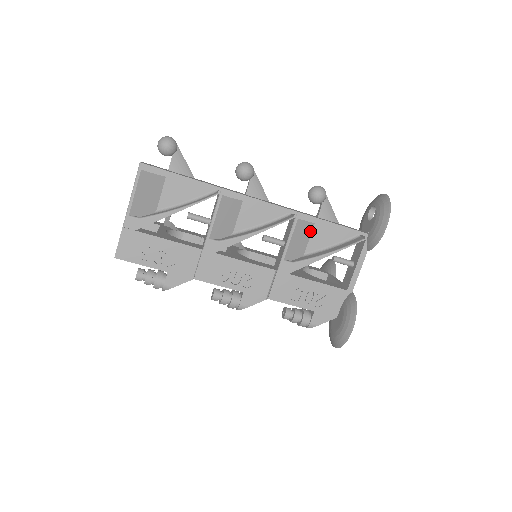
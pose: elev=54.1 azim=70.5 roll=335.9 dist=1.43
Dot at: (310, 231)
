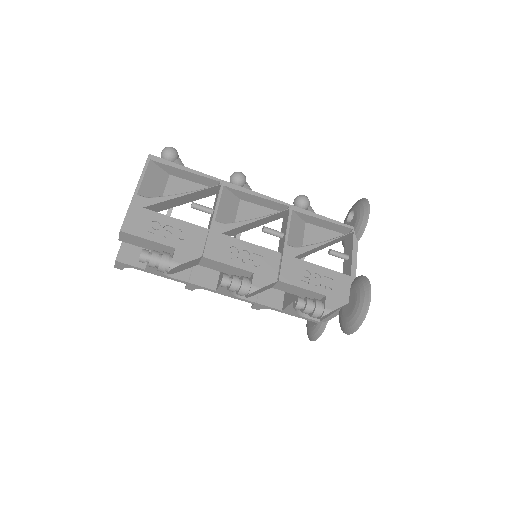
Dot at: (303, 229)
